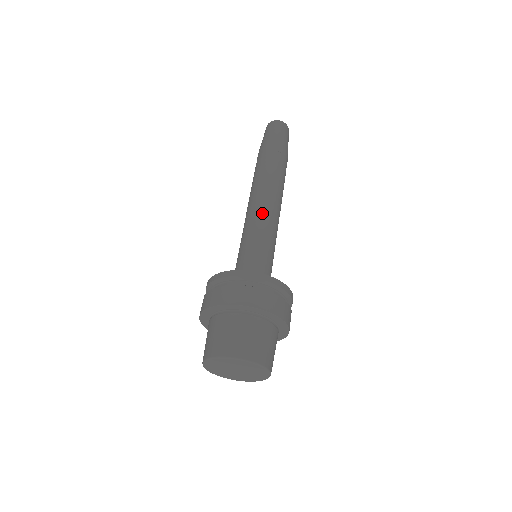
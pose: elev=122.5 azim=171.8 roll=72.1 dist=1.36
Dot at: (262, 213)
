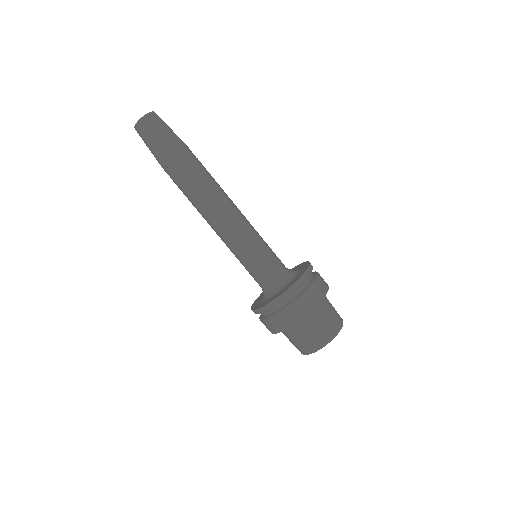
Dot at: (236, 224)
